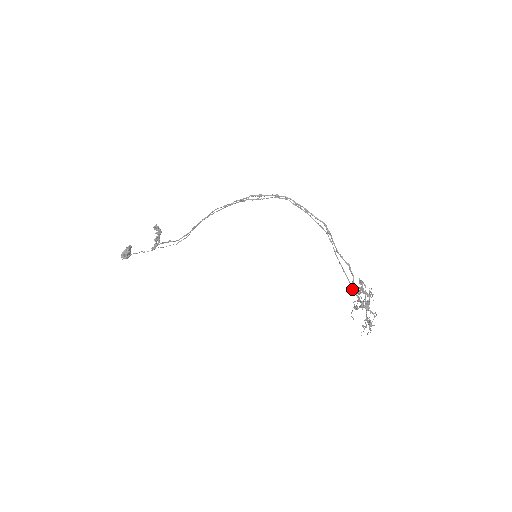
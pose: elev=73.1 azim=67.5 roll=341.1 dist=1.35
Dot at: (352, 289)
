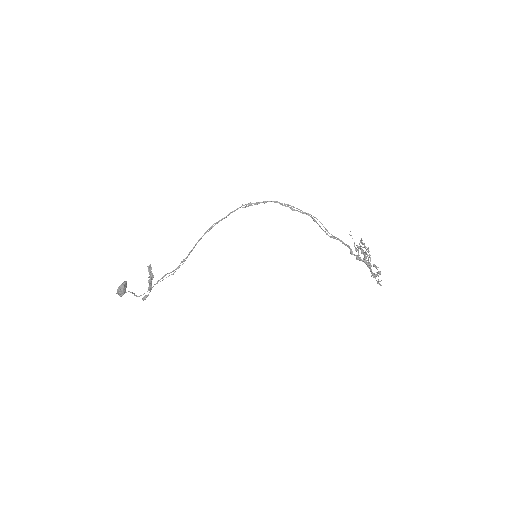
Dot at: (352, 251)
